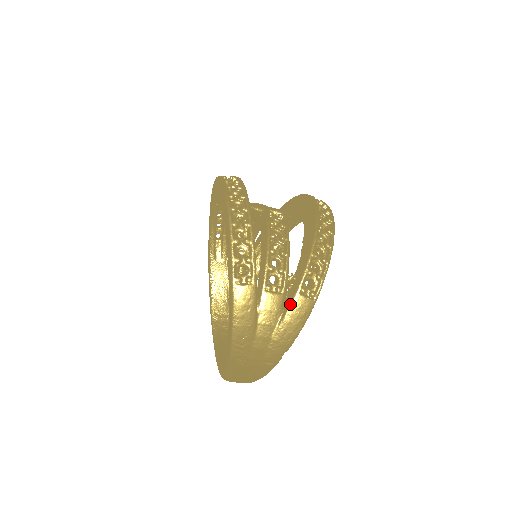
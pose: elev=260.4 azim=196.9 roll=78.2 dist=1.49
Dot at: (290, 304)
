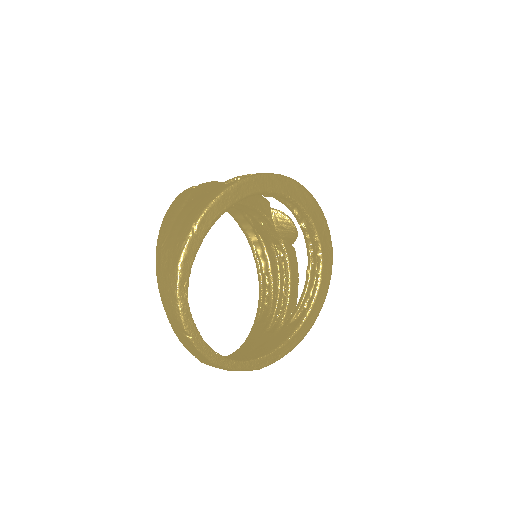
Dot at: occluded
